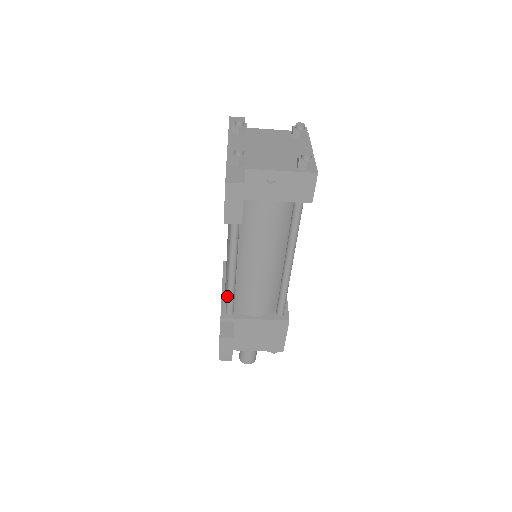
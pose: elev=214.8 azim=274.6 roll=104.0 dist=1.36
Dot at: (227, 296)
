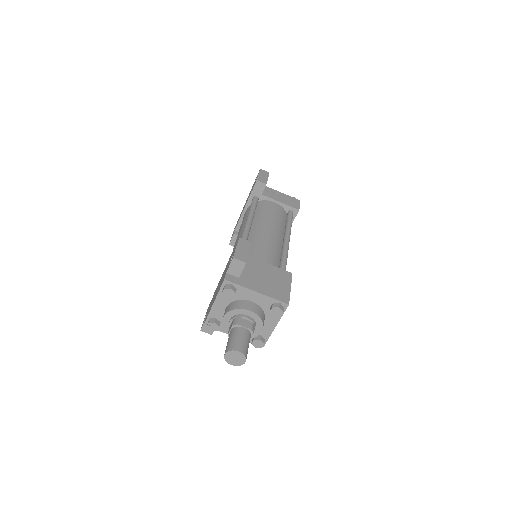
Dot at: occluded
